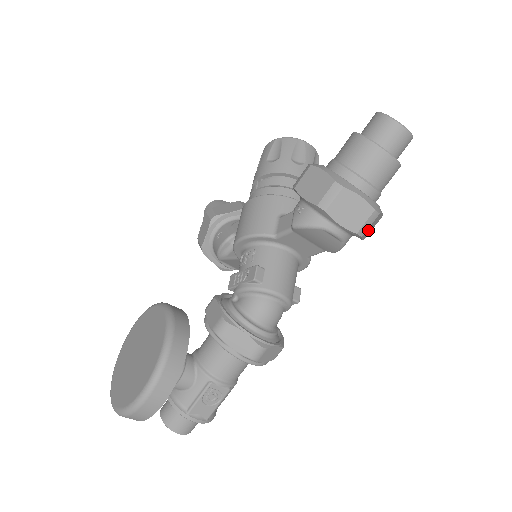
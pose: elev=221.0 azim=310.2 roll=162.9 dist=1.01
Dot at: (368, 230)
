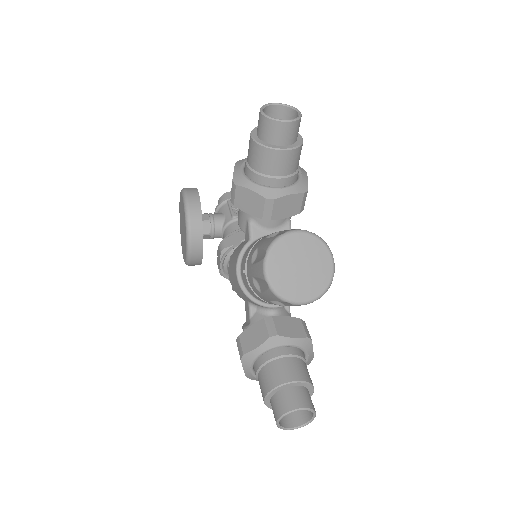
Dot at: occluded
